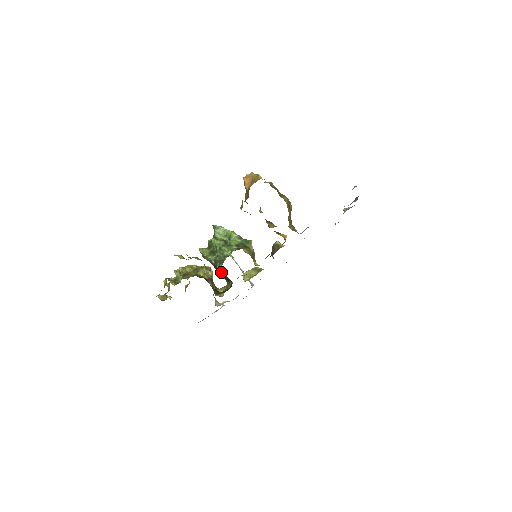
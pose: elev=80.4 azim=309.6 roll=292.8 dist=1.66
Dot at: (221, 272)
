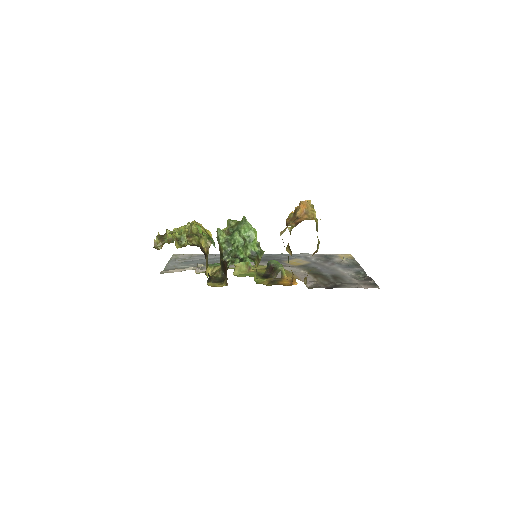
Dot at: (223, 263)
